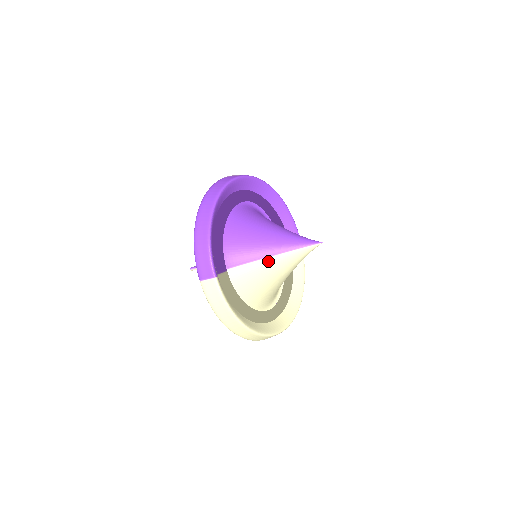
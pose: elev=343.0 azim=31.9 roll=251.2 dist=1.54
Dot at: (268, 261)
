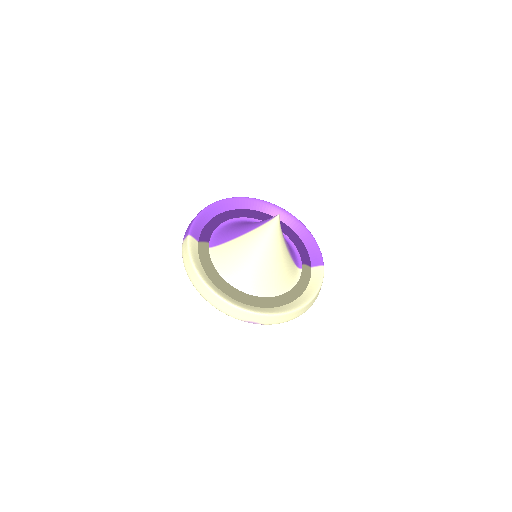
Dot at: (242, 238)
